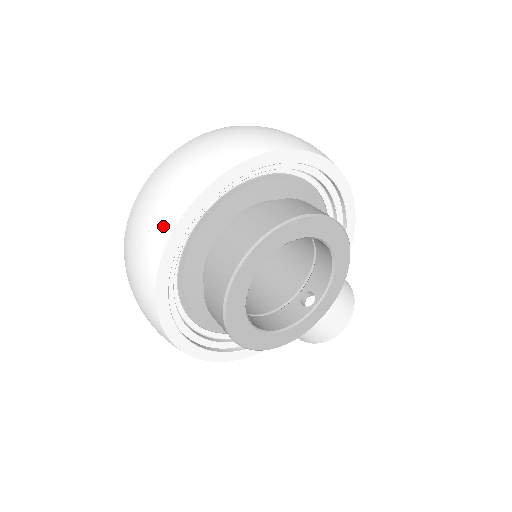
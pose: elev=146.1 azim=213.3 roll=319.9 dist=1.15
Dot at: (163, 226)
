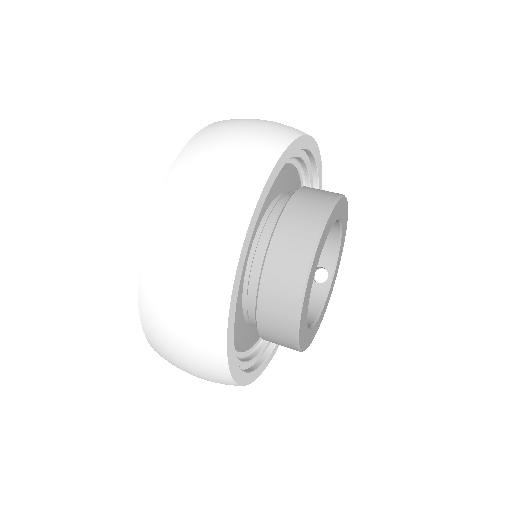
Dot at: (218, 280)
